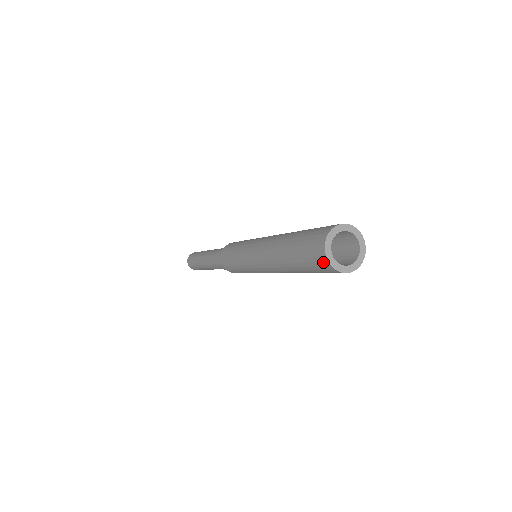
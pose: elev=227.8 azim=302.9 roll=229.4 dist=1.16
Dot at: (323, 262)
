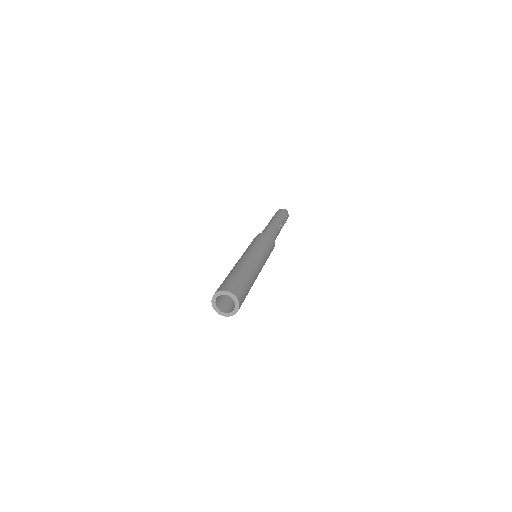
Dot at: occluded
